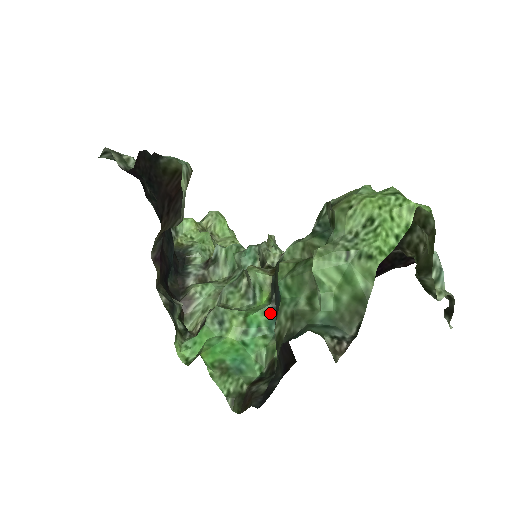
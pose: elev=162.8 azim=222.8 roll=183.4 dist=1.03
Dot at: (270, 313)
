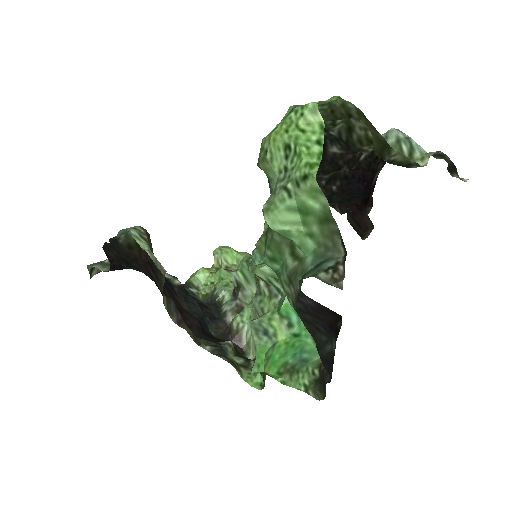
Dot at: occluded
